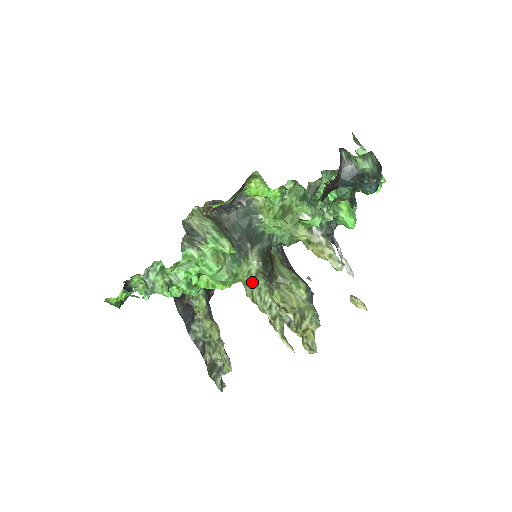
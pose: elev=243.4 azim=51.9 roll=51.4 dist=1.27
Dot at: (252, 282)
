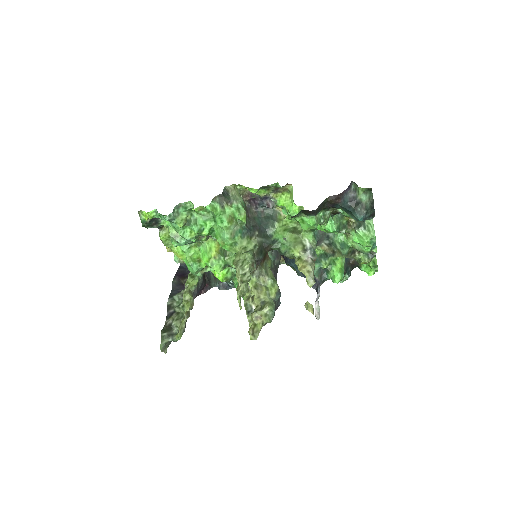
Dot at: (243, 253)
